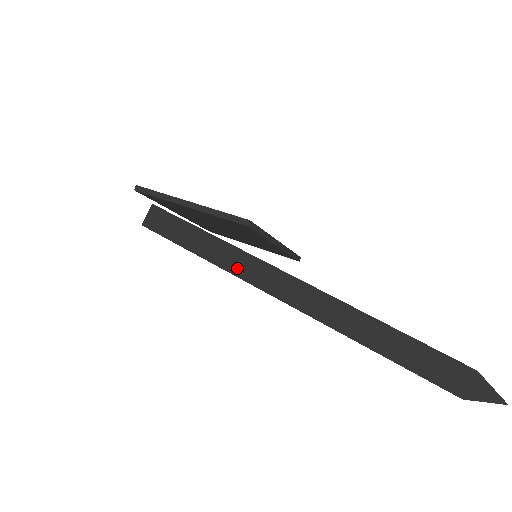
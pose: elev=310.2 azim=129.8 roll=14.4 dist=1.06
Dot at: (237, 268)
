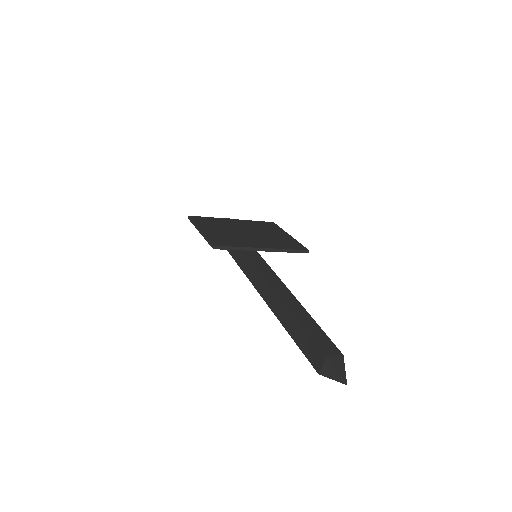
Dot at: (242, 265)
